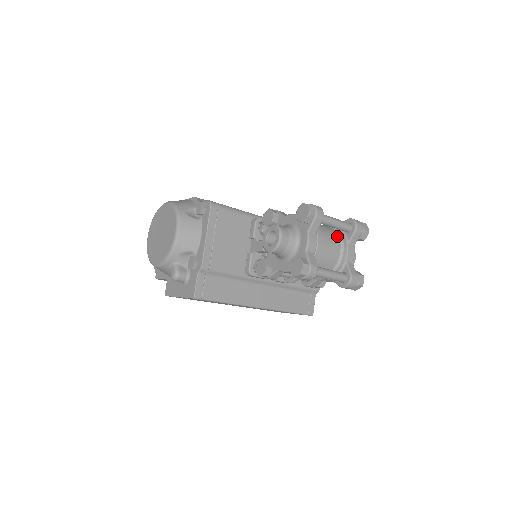
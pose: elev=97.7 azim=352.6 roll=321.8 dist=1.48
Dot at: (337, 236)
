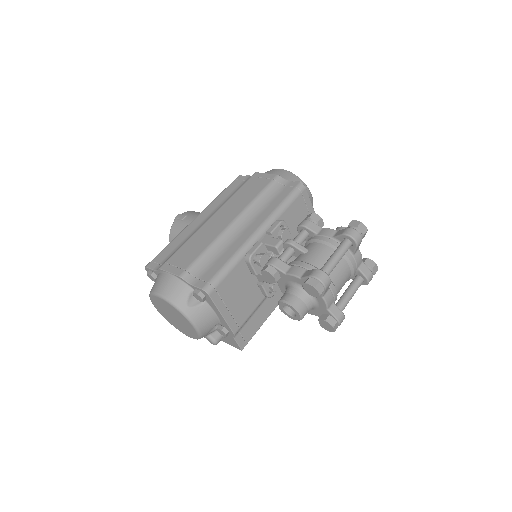
Dot at: occluded
